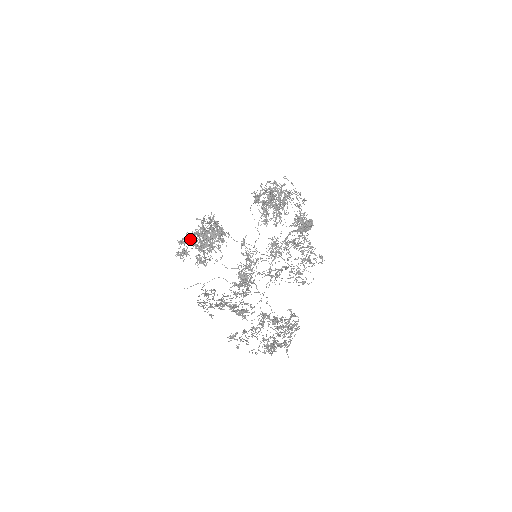
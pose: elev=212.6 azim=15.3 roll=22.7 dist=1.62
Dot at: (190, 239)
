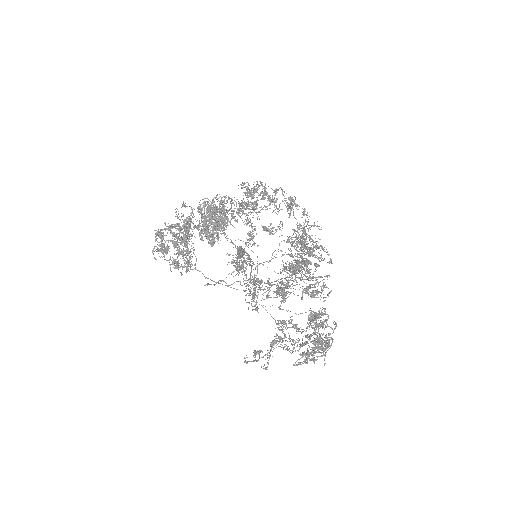
Dot at: (167, 233)
